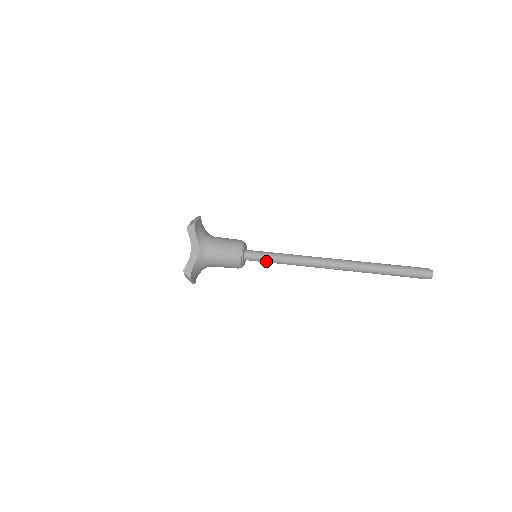
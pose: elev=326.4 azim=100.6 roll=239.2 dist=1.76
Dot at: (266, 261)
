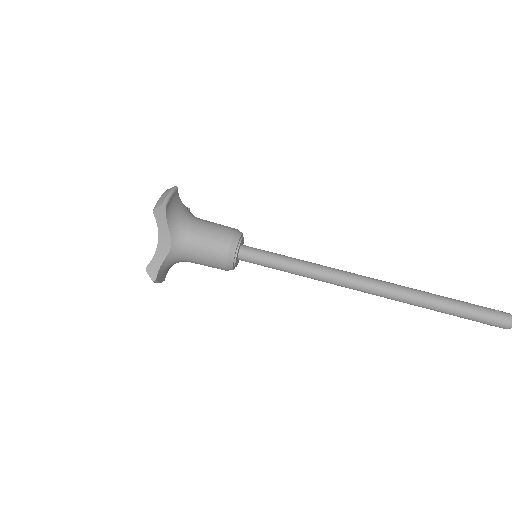
Dot at: (270, 267)
